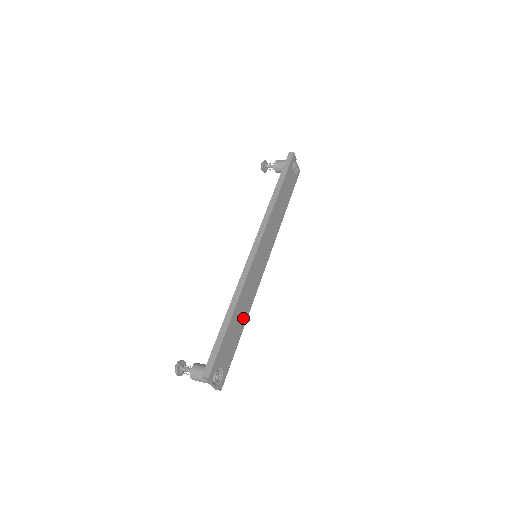
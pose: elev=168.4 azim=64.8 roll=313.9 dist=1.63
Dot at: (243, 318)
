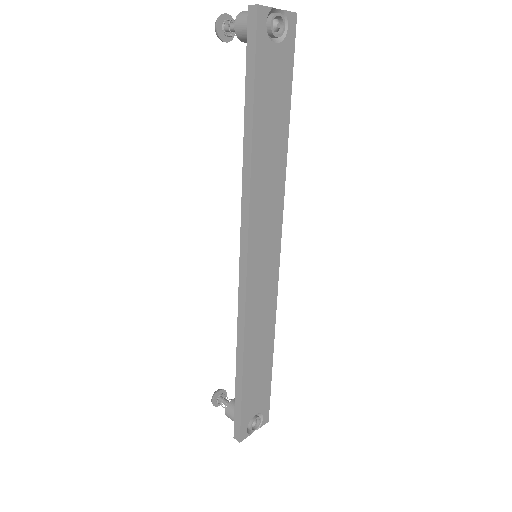
Dot at: (266, 347)
